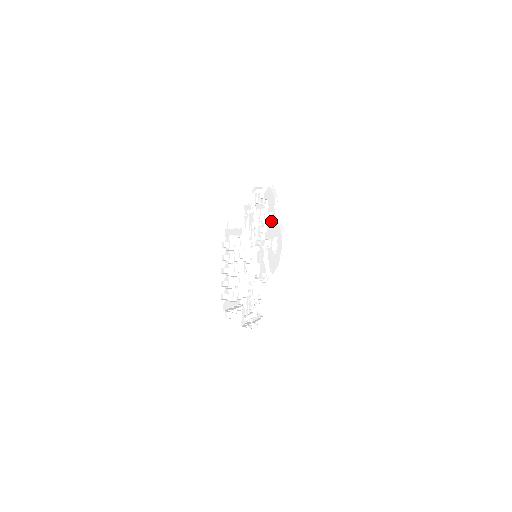
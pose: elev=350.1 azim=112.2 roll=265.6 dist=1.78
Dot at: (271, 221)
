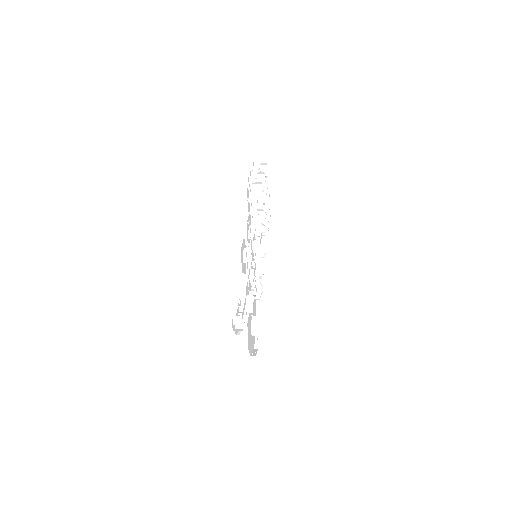
Dot at: occluded
